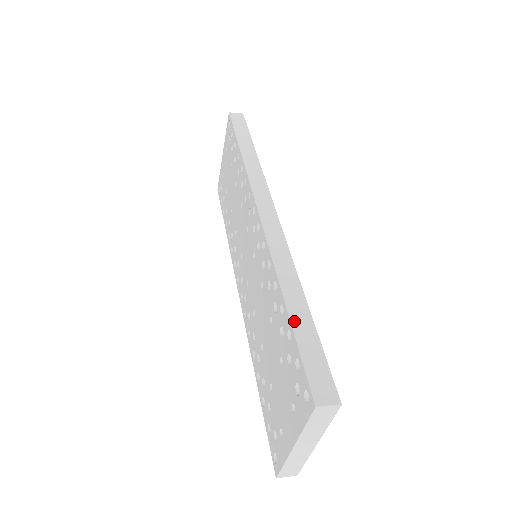
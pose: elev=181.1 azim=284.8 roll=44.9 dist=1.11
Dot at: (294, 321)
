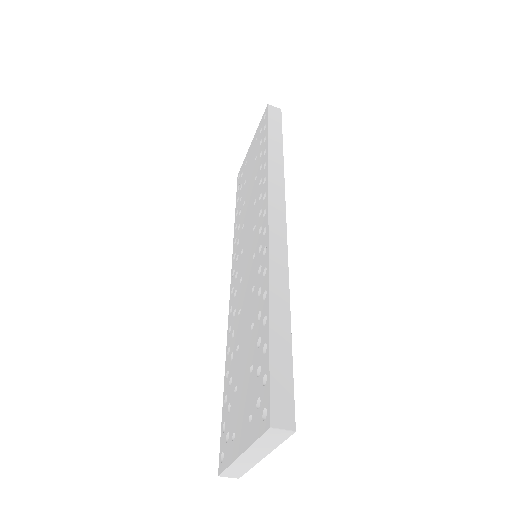
Dot at: (273, 336)
